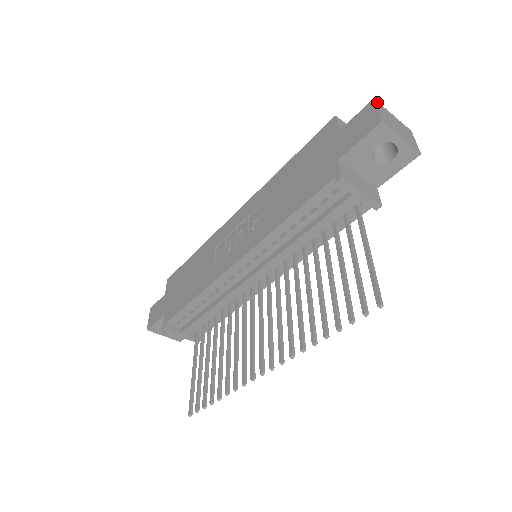
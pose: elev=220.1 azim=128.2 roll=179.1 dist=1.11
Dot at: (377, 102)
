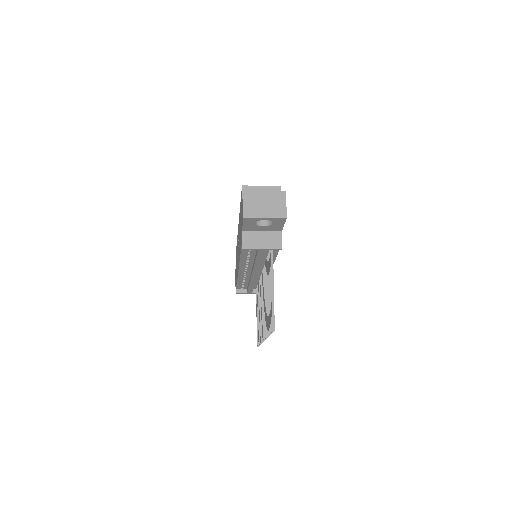
Dot at: (247, 192)
